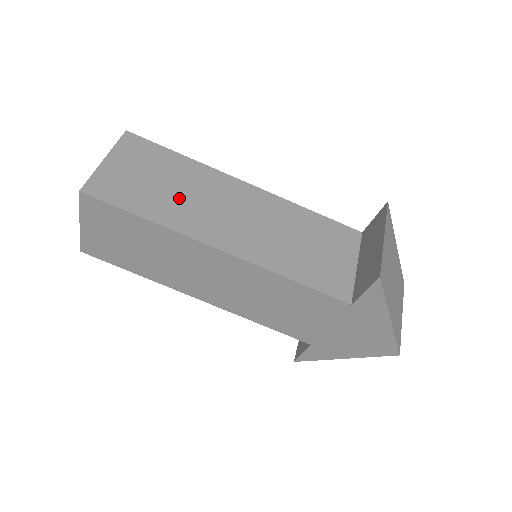
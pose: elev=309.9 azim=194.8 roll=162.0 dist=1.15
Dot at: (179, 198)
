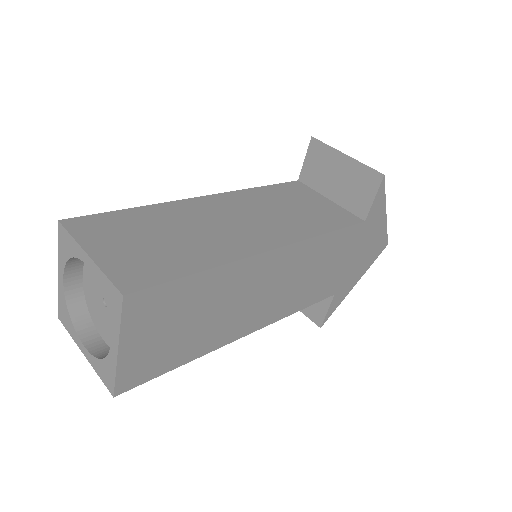
Dot at: (192, 238)
